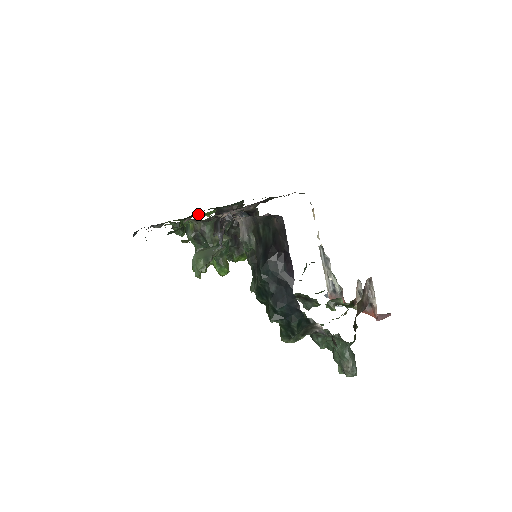
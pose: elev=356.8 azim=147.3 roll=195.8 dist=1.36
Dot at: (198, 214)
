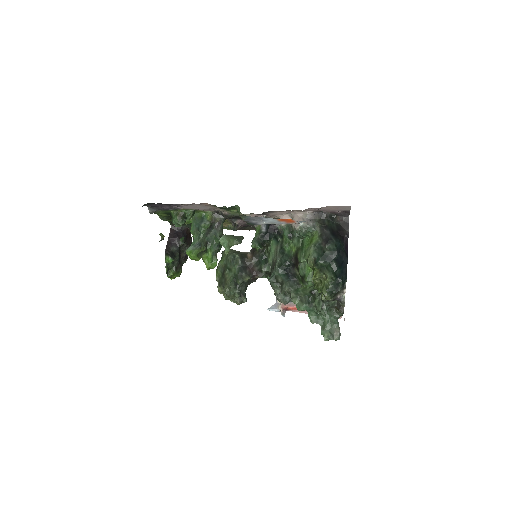
Dot at: occluded
